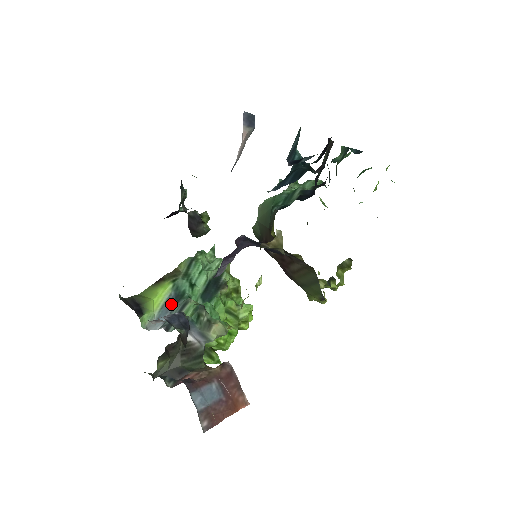
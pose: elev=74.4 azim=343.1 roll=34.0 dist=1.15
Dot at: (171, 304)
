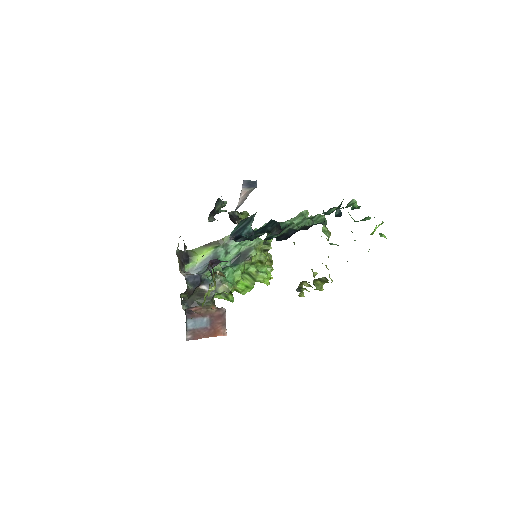
Dot at: (208, 261)
